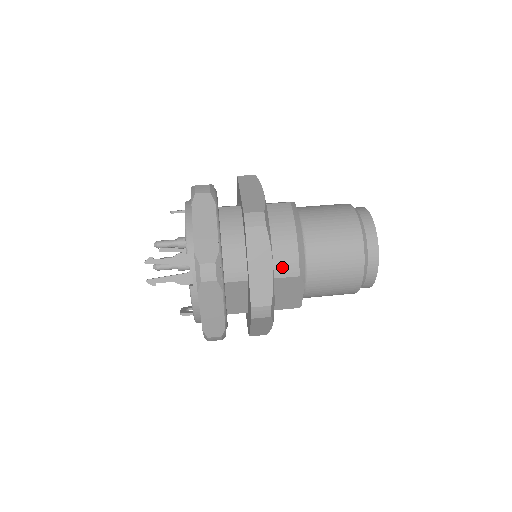
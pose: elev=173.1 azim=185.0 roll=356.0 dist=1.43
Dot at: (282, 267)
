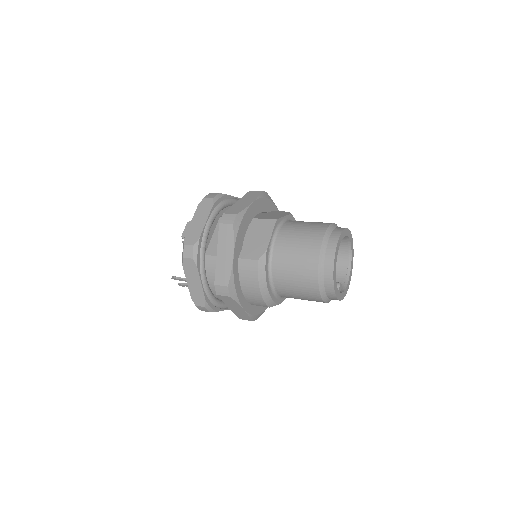
Dot at: (255, 303)
